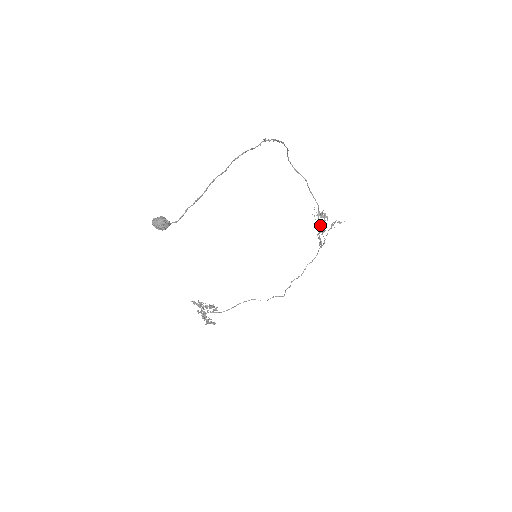
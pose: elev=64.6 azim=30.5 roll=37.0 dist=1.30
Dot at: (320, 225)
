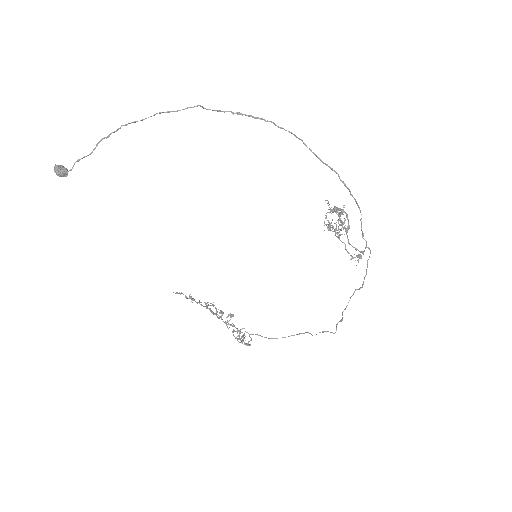
Dot at: (347, 228)
